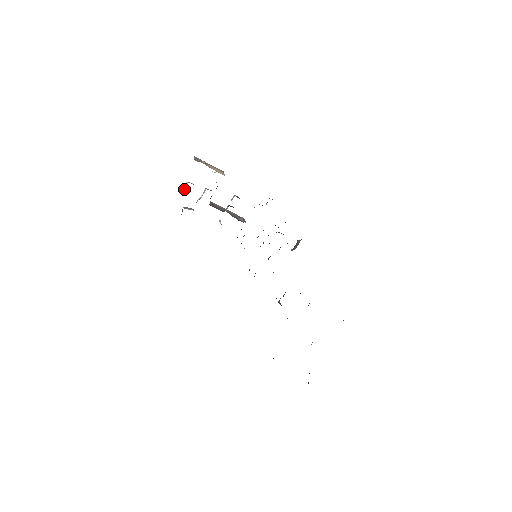
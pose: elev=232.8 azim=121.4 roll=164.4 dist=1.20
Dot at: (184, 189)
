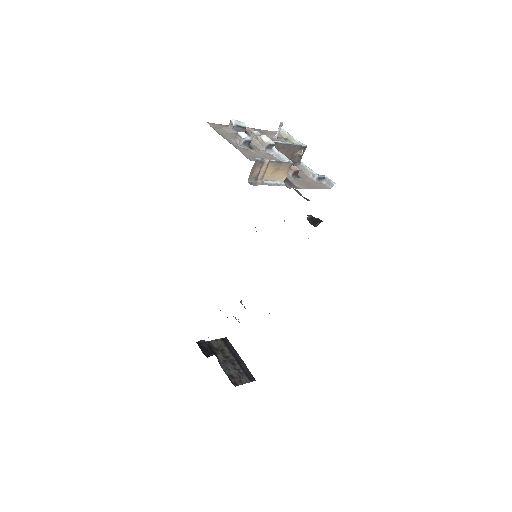
Dot at: occluded
